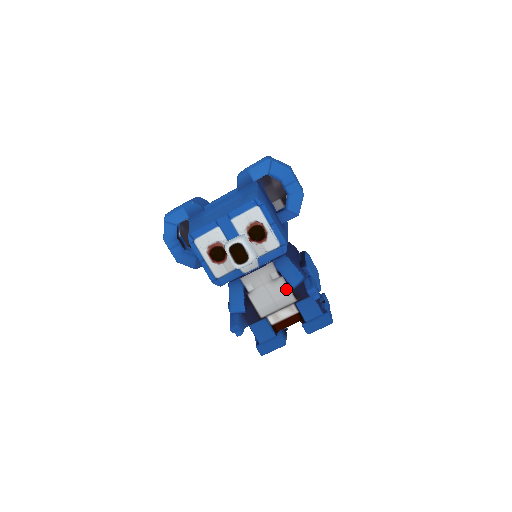
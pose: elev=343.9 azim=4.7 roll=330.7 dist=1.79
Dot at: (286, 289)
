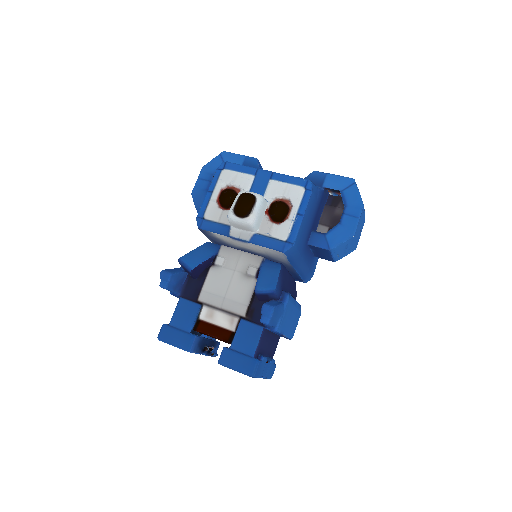
Dot at: (248, 295)
